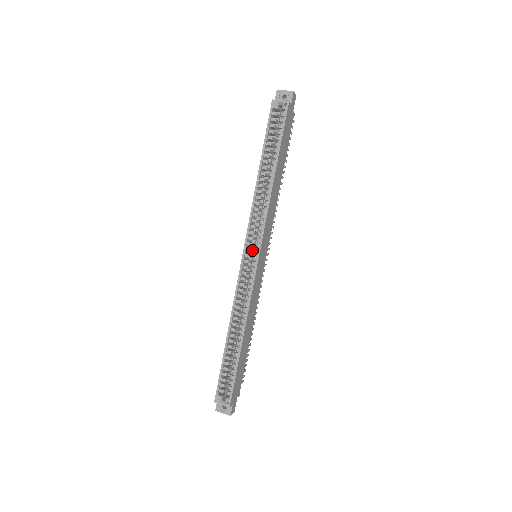
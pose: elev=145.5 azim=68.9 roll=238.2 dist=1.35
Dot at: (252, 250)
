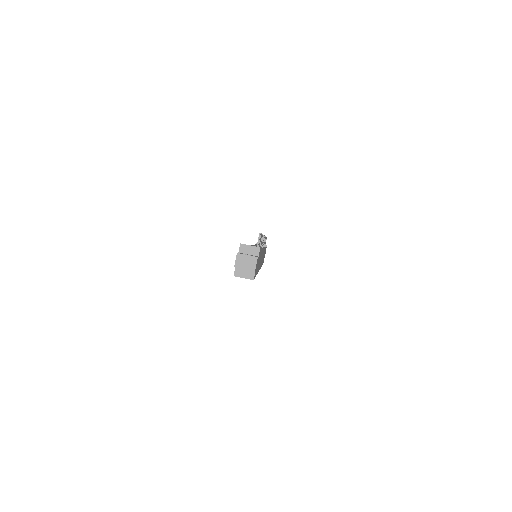
Dot at: occluded
